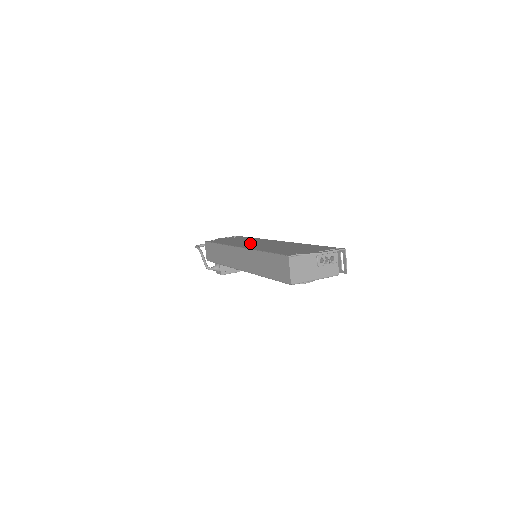
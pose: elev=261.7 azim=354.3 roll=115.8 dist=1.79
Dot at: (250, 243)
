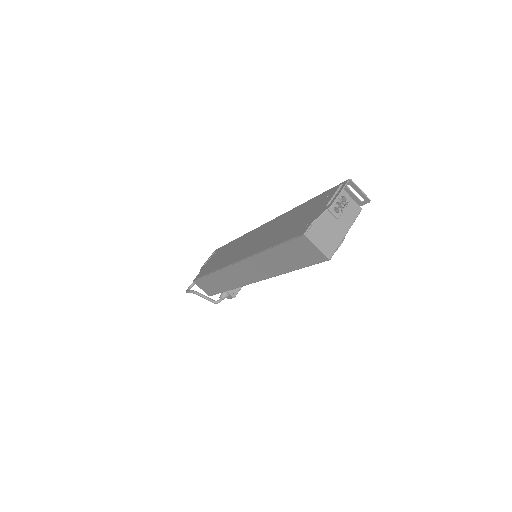
Dot at: (240, 249)
